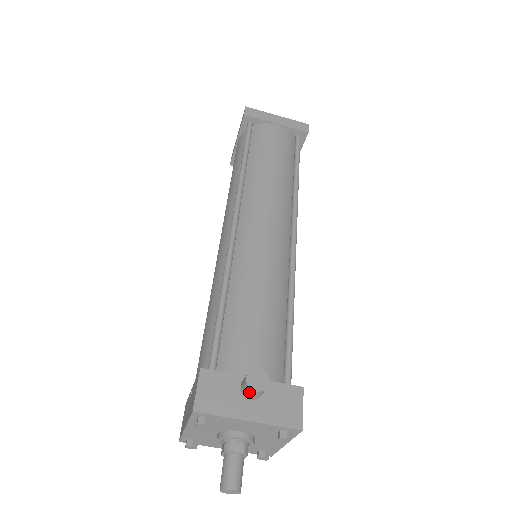
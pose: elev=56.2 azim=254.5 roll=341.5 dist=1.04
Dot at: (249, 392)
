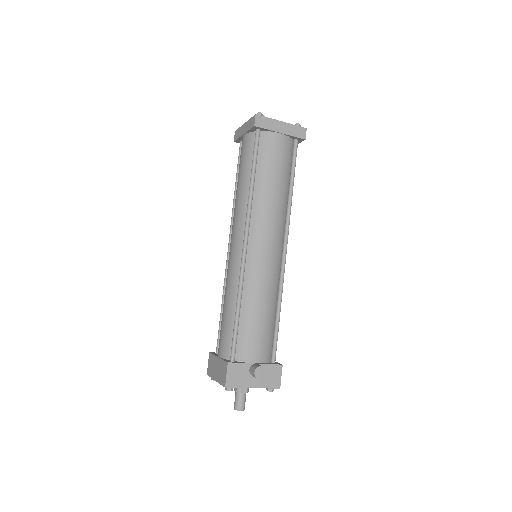
Dot at: (255, 377)
